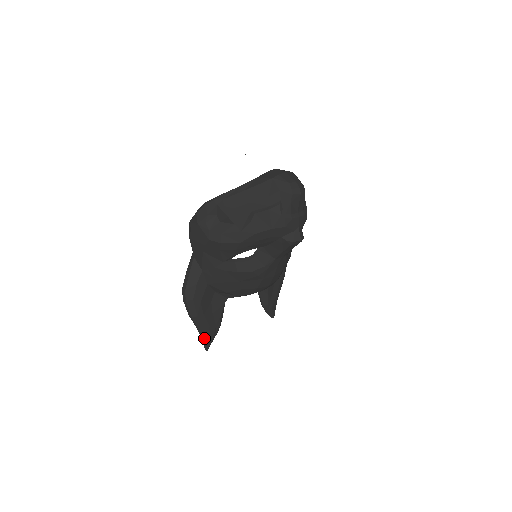
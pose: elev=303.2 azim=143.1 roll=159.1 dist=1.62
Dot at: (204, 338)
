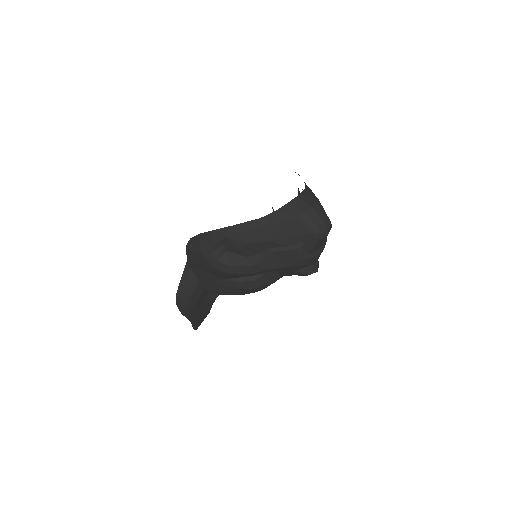
Dot at: (194, 324)
